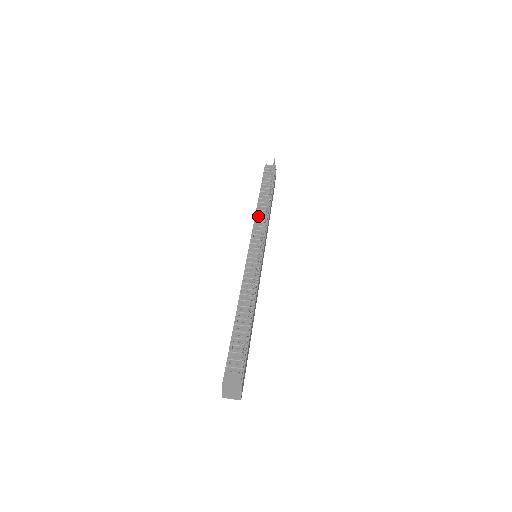
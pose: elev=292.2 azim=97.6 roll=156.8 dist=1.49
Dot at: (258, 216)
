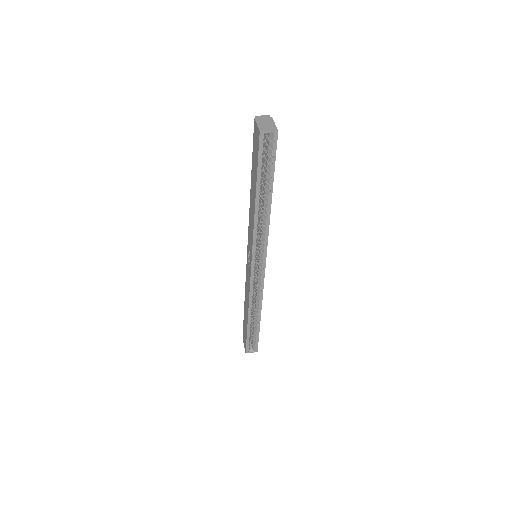
Dot at: occluded
